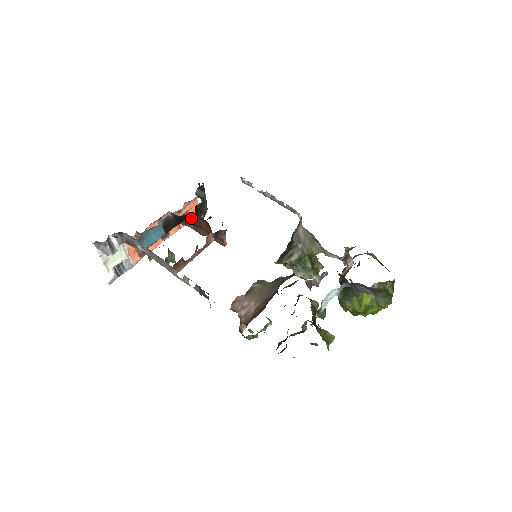
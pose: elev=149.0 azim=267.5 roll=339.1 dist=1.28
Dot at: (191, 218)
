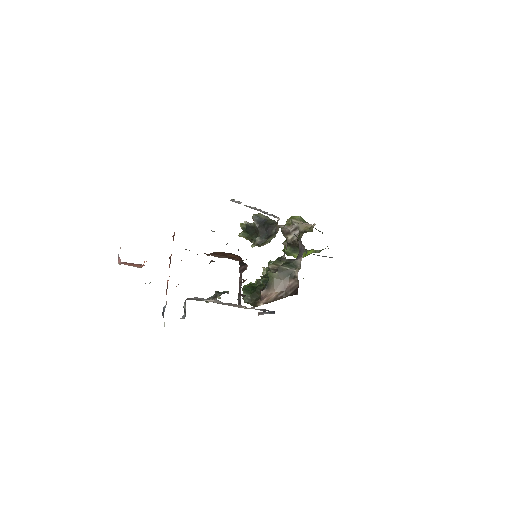
Dot at: (216, 253)
